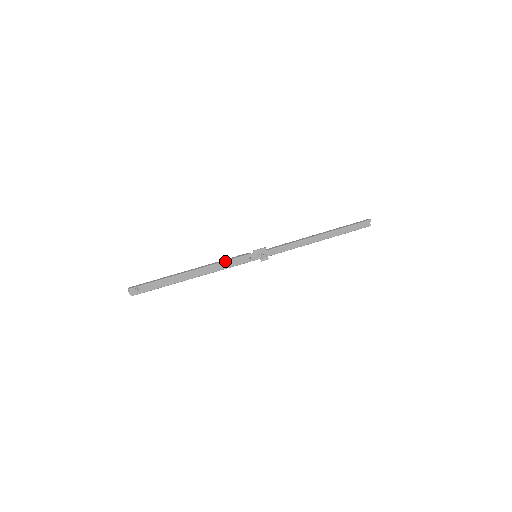
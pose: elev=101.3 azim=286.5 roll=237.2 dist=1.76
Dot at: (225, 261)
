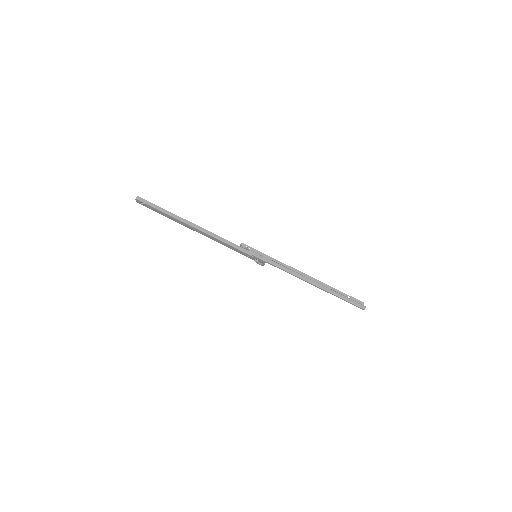
Dot at: (227, 244)
